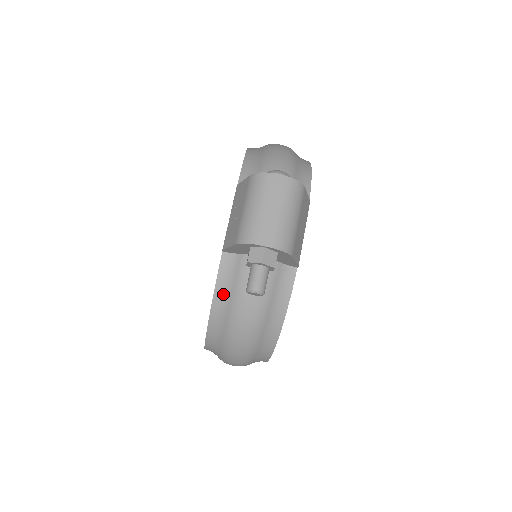
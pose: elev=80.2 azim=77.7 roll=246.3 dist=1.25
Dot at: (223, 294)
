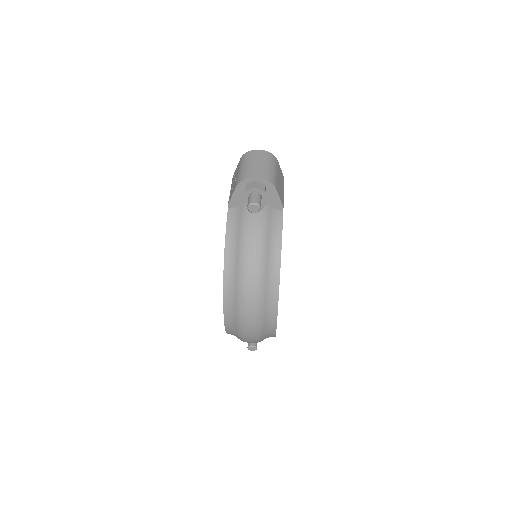
Dot at: (232, 236)
